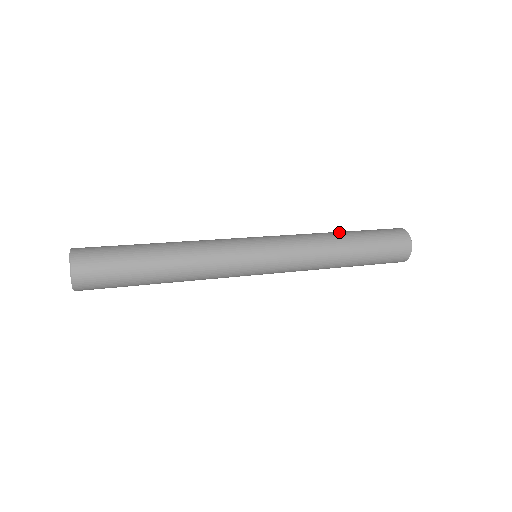
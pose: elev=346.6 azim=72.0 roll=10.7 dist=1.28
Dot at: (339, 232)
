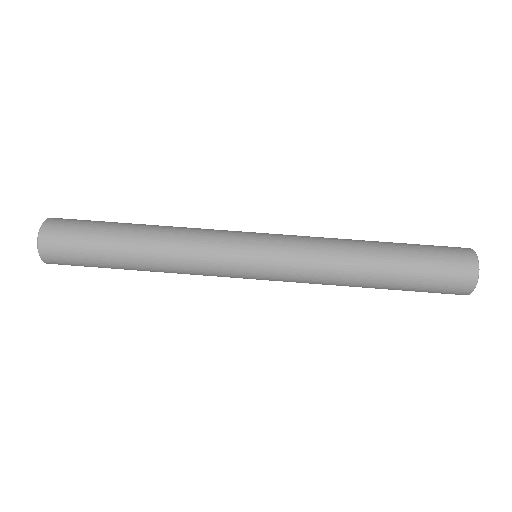
Dot at: (374, 247)
